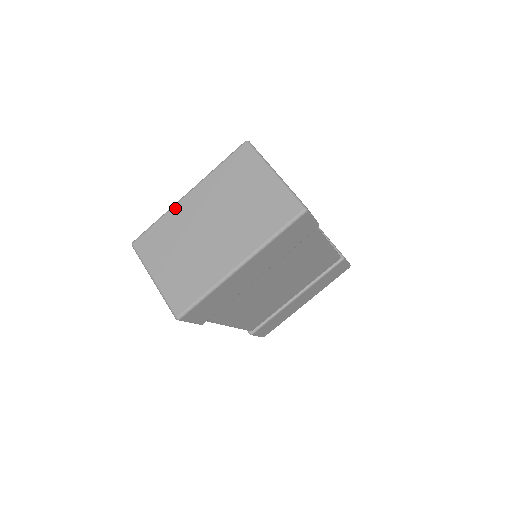
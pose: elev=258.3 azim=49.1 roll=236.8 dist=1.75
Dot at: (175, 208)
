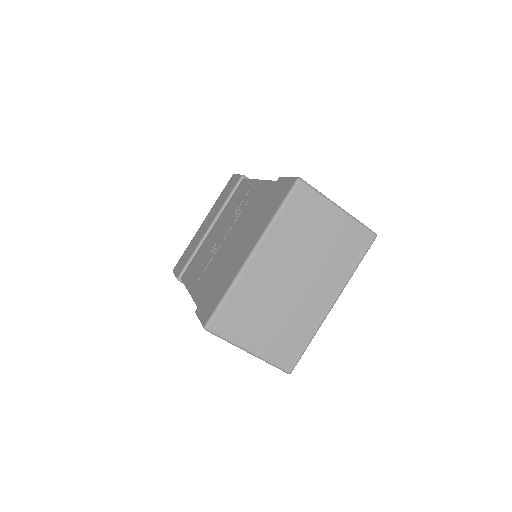
Dot at: (245, 274)
